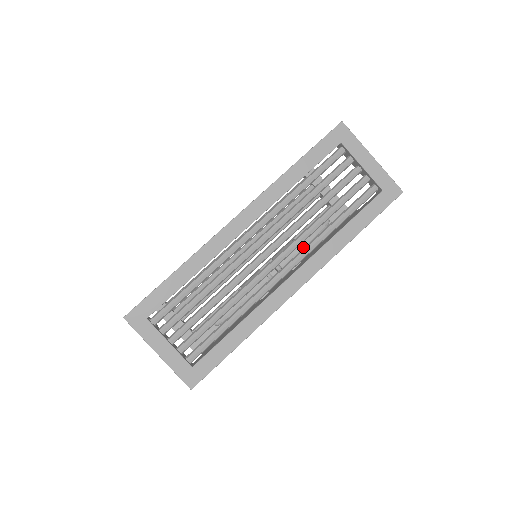
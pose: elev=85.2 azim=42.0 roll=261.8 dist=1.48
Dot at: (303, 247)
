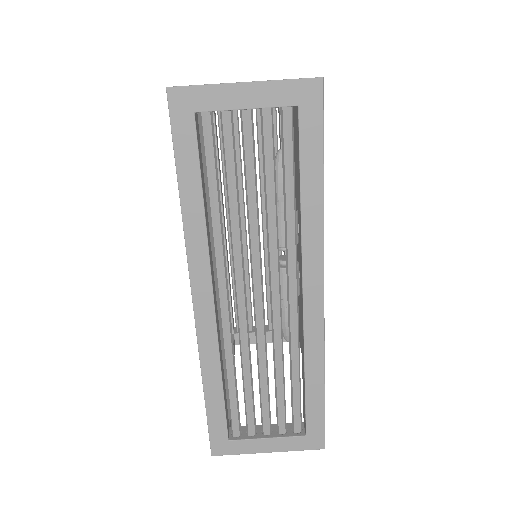
Dot at: occluded
